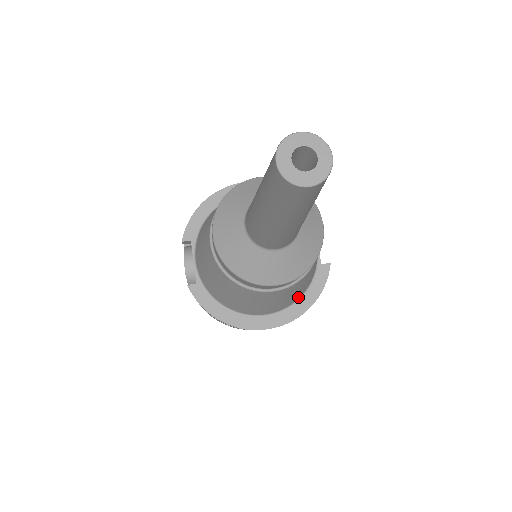
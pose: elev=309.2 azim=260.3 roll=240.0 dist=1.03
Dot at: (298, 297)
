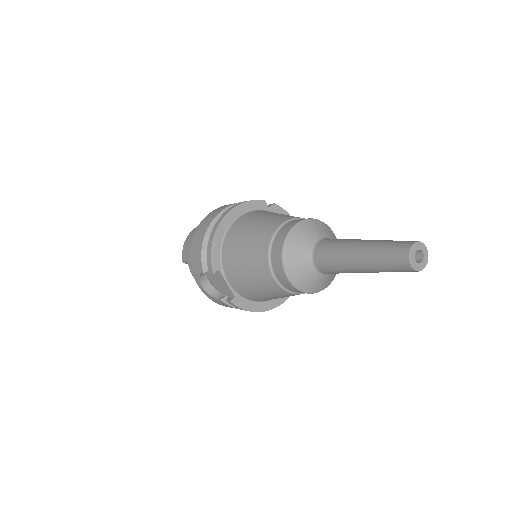
Dot at: occluded
